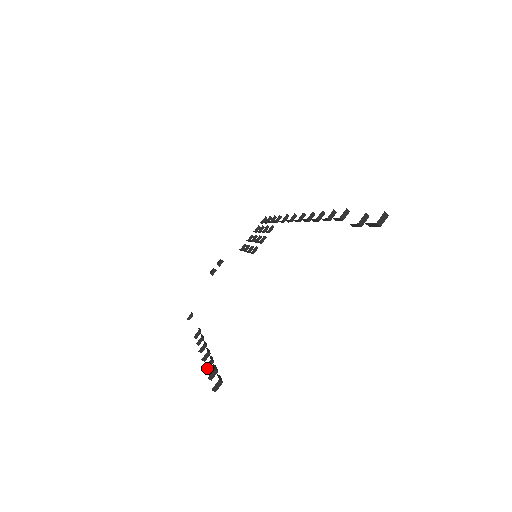
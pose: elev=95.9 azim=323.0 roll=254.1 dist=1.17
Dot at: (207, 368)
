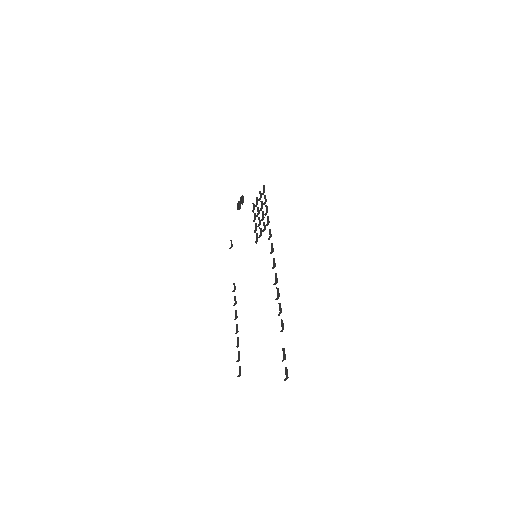
Dot at: (237, 347)
